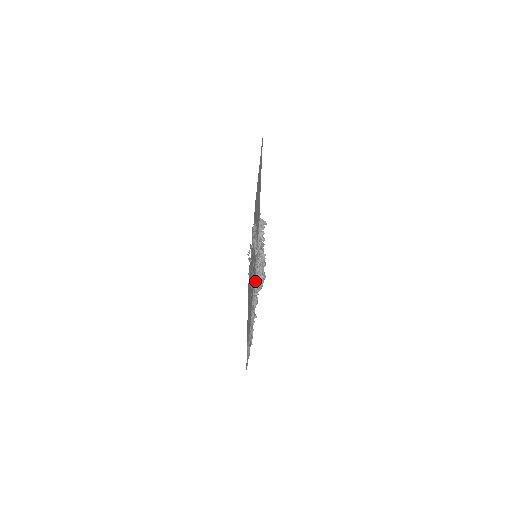
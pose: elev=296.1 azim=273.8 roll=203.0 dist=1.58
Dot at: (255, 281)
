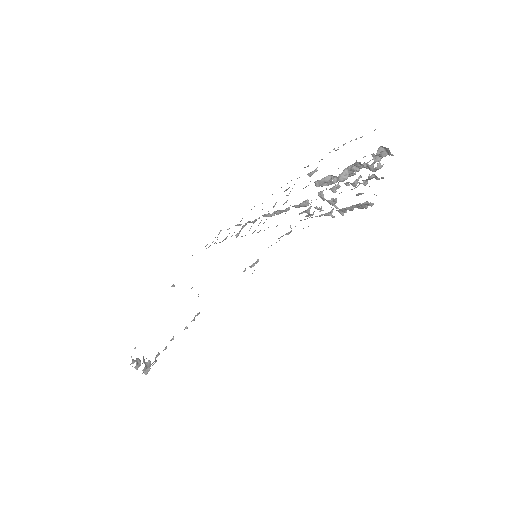
Dot at: occluded
